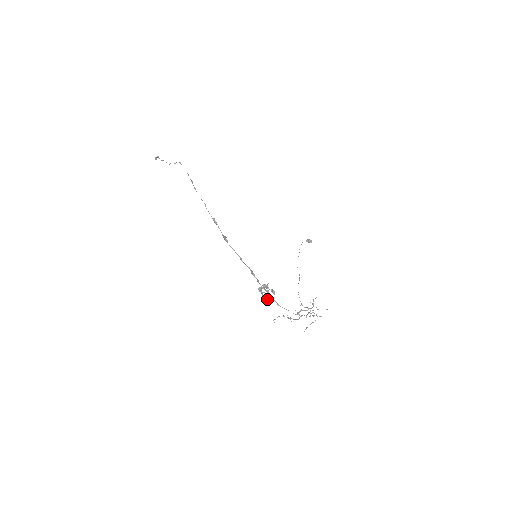
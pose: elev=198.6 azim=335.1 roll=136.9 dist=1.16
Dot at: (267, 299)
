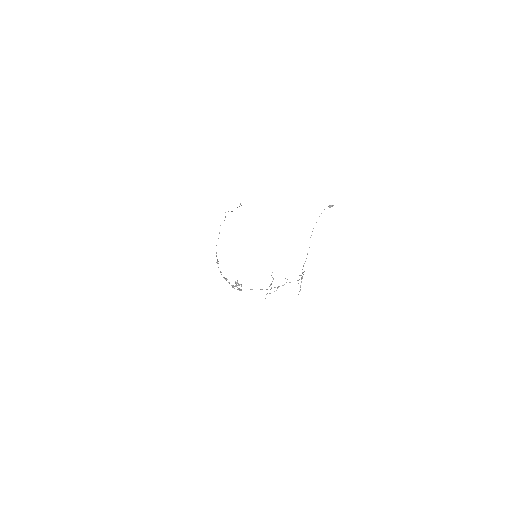
Dot at: occluded
